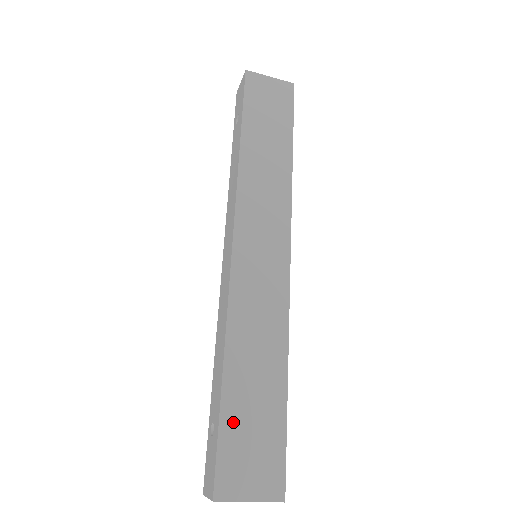
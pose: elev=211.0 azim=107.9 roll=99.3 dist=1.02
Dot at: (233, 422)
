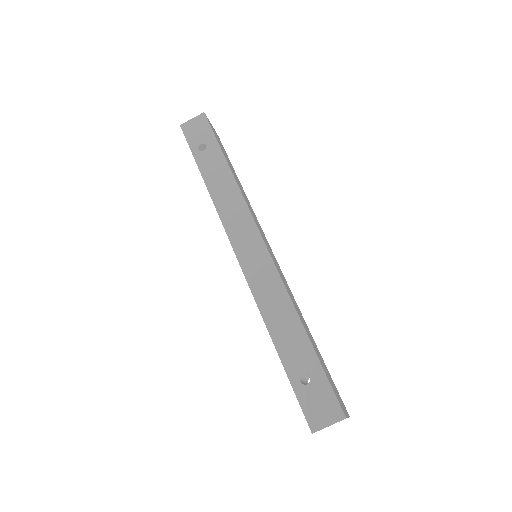
Dot at: (323, 366)
